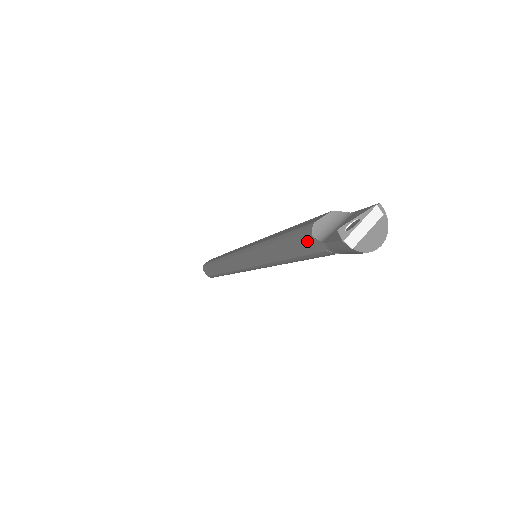
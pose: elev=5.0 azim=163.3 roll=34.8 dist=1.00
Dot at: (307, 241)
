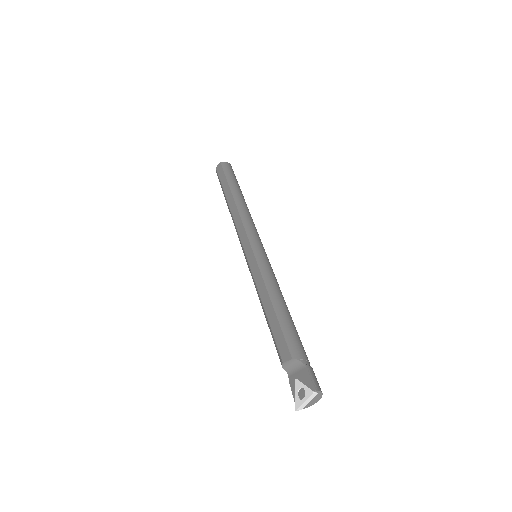
Dot at: occluded
